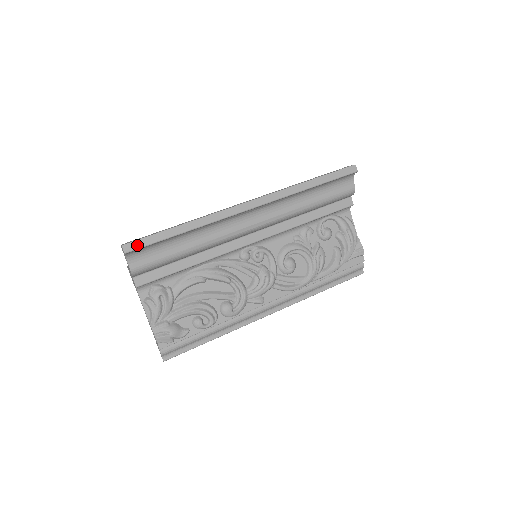
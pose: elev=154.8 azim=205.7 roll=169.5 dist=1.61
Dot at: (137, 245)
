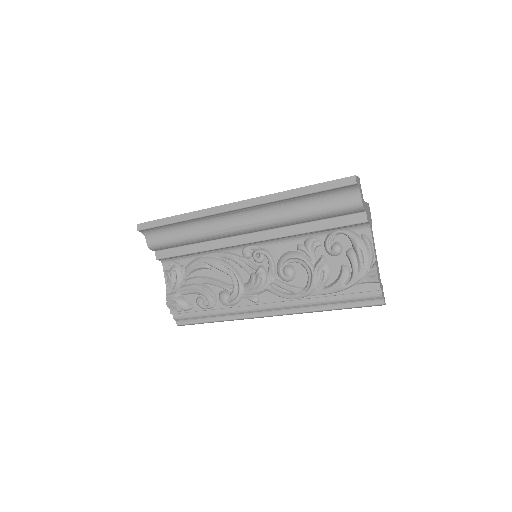
Dot at: (146, 226)
